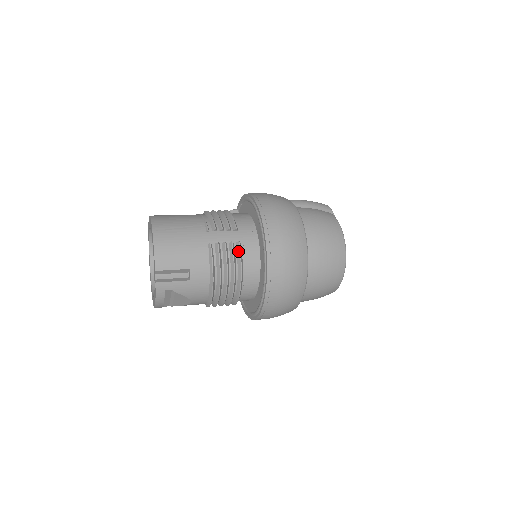
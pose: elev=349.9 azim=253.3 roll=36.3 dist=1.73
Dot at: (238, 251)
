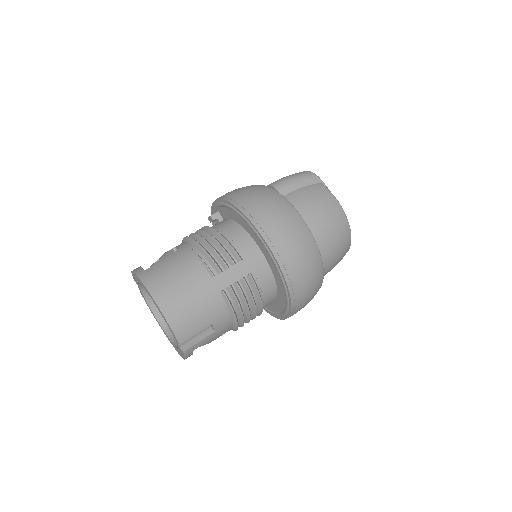
Dot at: (252, 284)
